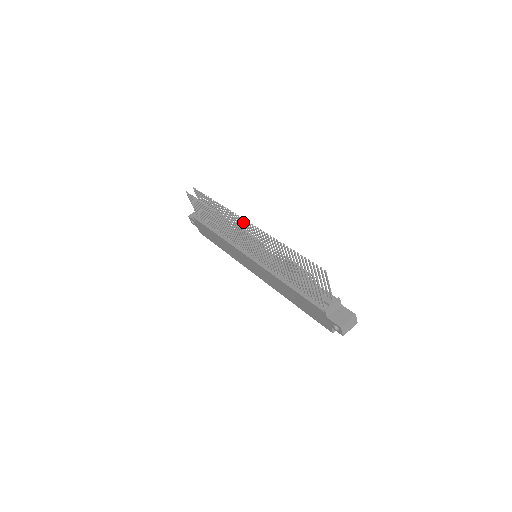
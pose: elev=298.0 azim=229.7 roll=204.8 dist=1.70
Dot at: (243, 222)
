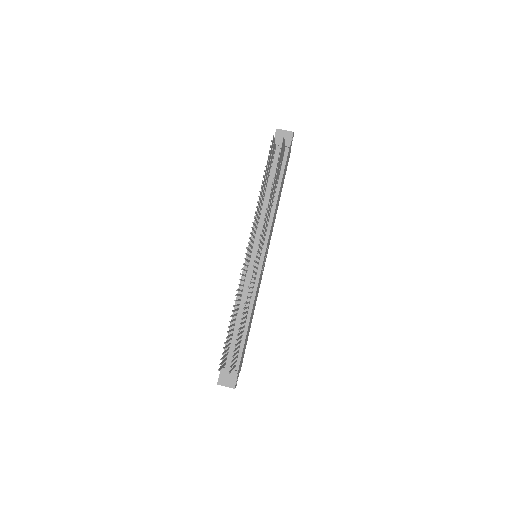
Dot at: (261, 241)
